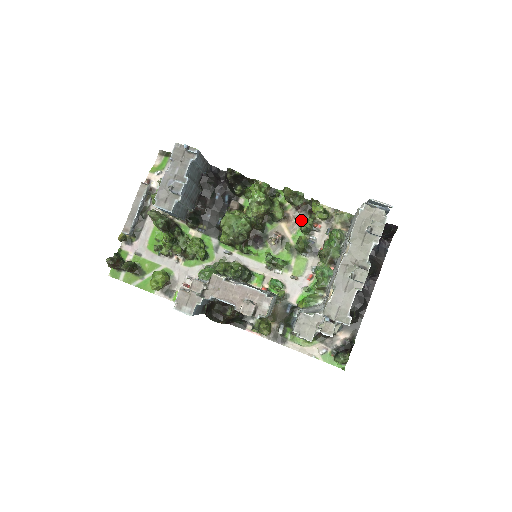
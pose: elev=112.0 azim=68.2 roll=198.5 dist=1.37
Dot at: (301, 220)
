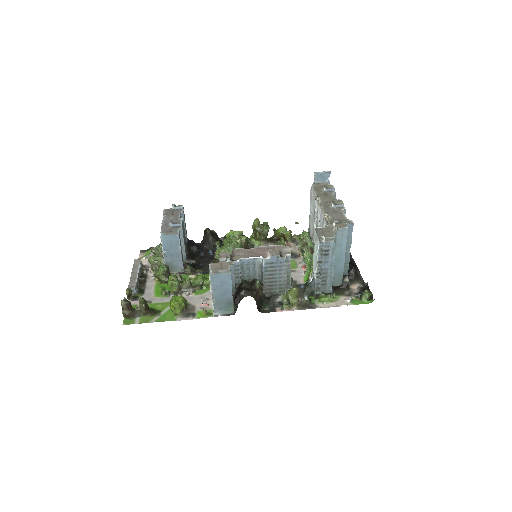
Dot at: occluded
